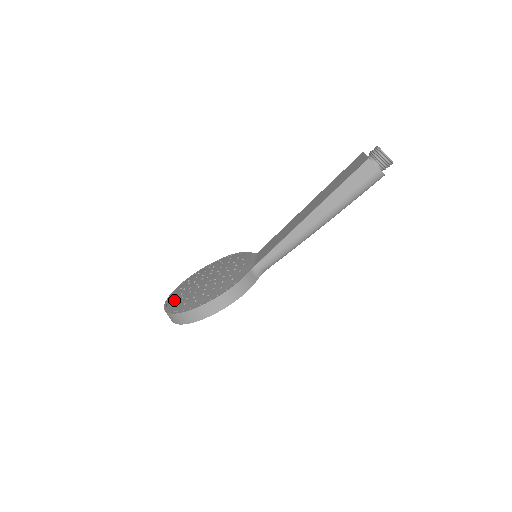
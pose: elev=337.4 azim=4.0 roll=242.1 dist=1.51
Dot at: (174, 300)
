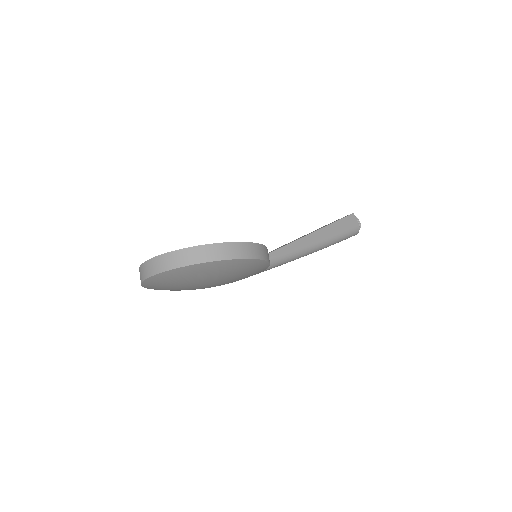
Dot at: occluded
